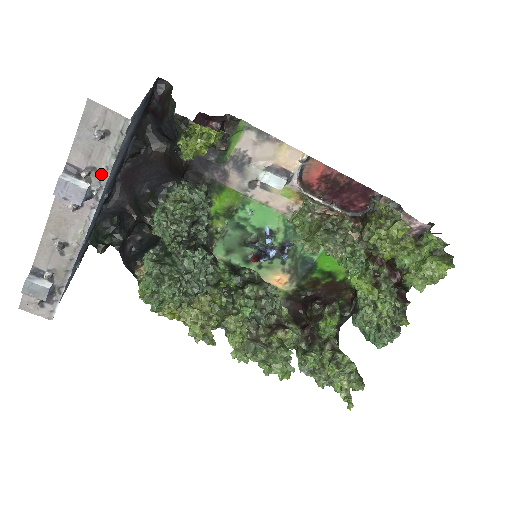
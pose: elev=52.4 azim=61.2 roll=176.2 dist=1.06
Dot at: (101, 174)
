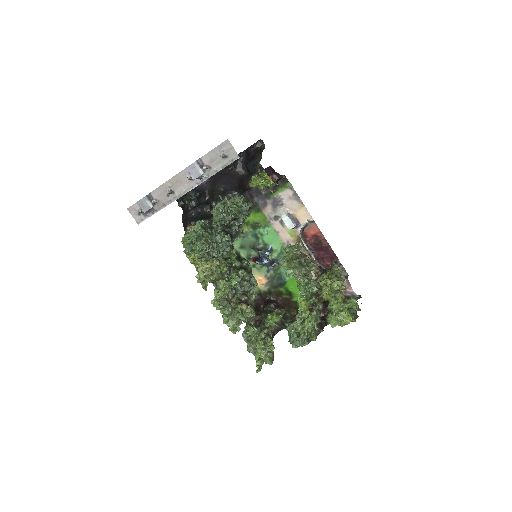
Dot at: (212, 172)
